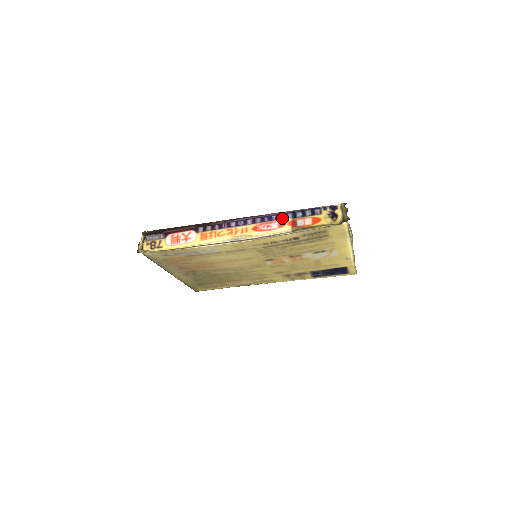
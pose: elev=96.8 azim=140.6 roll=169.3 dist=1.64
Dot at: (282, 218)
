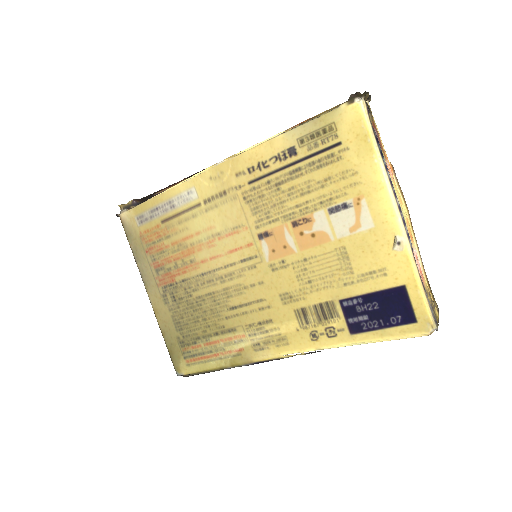
Dot at: occluded
